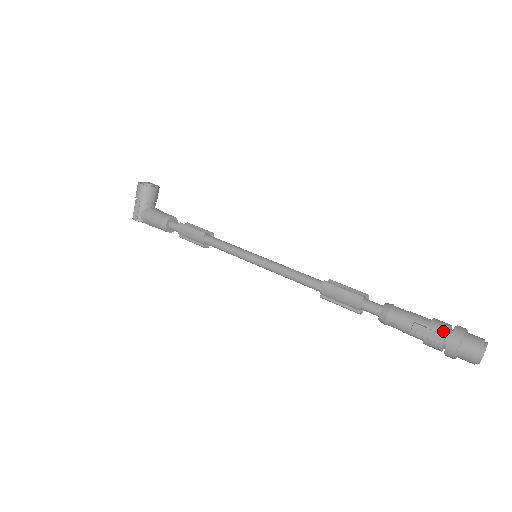
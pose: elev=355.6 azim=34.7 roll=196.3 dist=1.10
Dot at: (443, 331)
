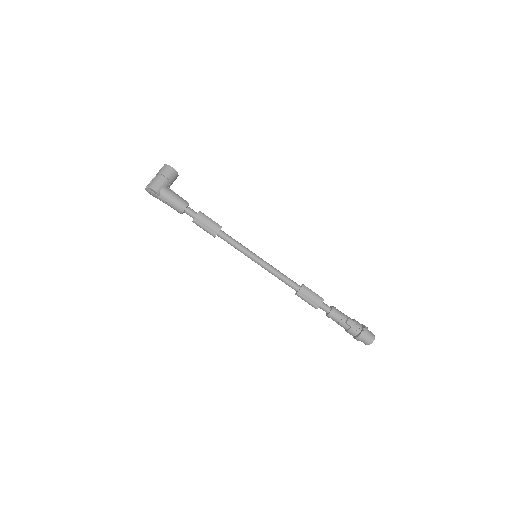
Dot at: (360, 325)
